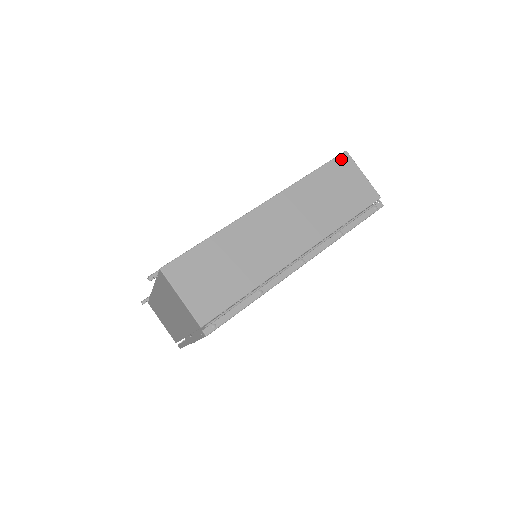
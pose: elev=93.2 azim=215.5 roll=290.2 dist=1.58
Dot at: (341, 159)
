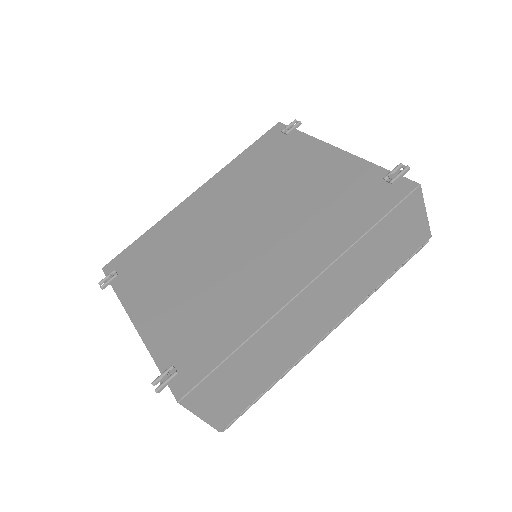
Dot at: (410, 199)
